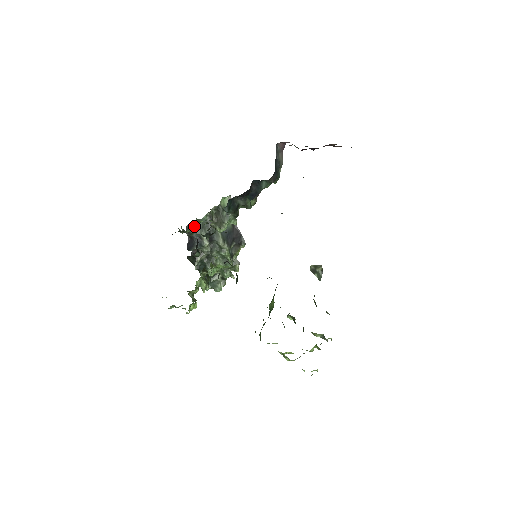
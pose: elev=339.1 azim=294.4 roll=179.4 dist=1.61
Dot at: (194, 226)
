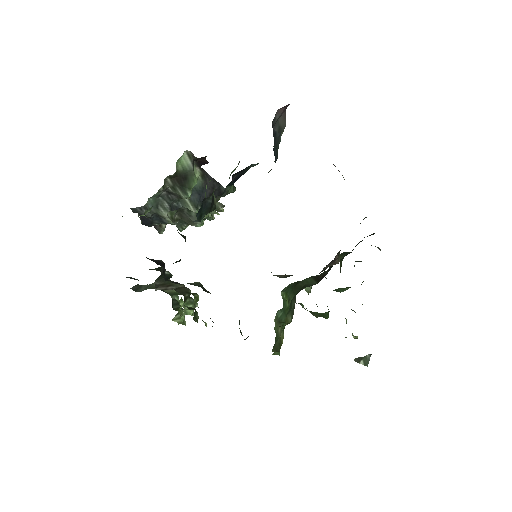
Dot at: (143, 207)
